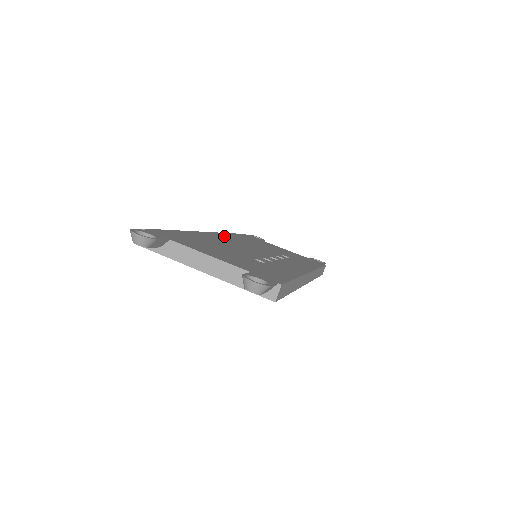
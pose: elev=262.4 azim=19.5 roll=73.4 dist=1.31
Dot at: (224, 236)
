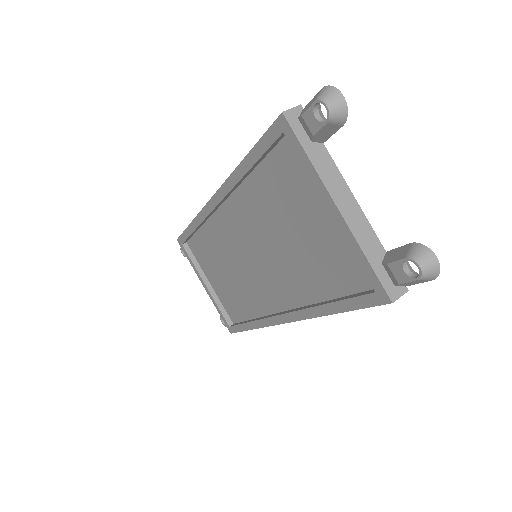
Dot at: occluded
